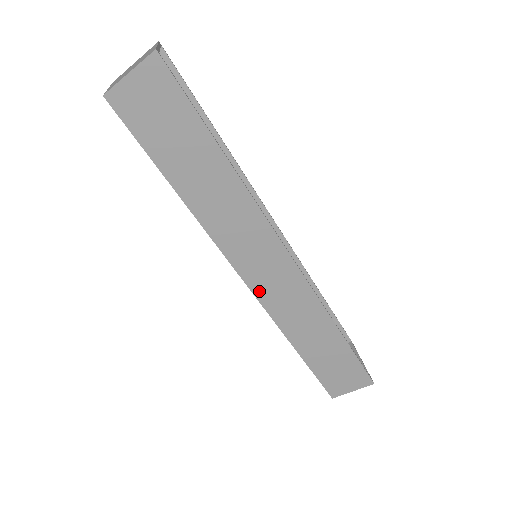
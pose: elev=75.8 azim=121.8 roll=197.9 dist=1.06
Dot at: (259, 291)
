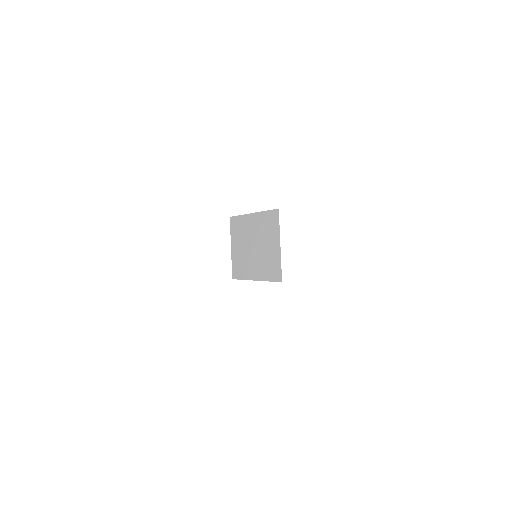
Dot at: occluded
